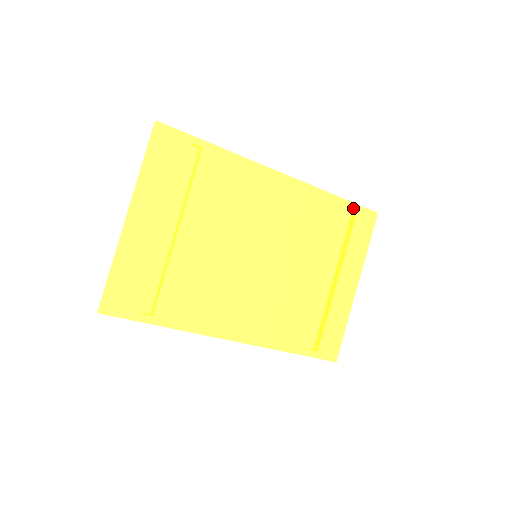
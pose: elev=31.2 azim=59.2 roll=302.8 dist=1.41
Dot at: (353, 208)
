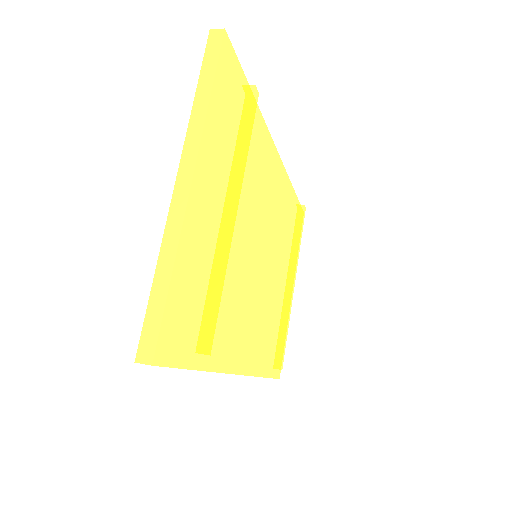
Dot at: occluded
